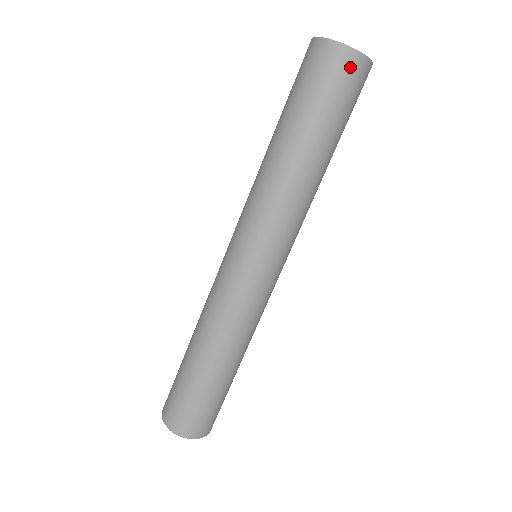
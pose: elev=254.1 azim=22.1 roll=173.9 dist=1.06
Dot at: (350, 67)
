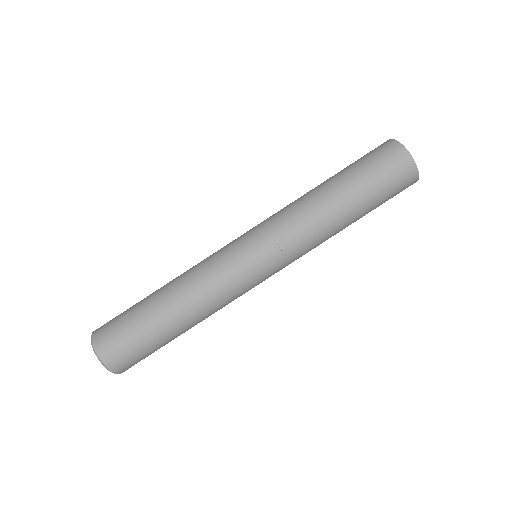
Dot at: (392, 151)
